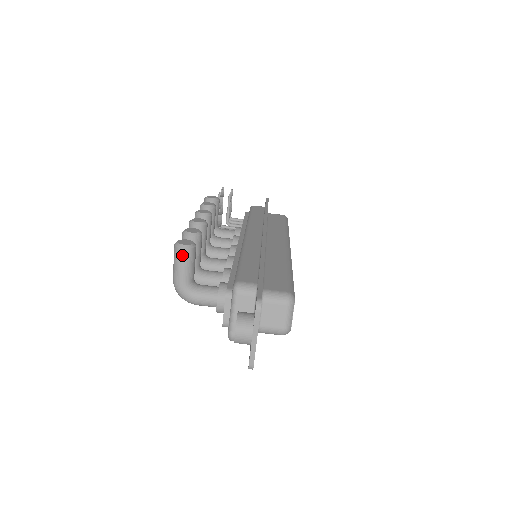
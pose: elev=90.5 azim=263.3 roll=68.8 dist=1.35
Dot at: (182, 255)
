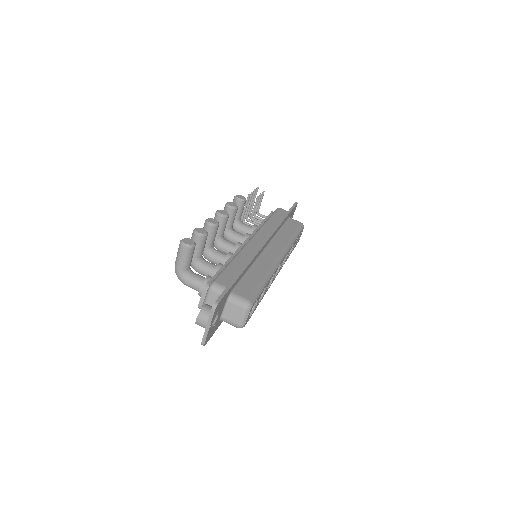
Dot at: (183, 250)
